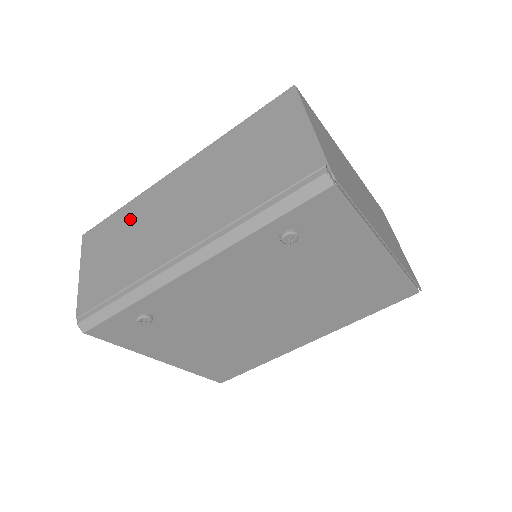
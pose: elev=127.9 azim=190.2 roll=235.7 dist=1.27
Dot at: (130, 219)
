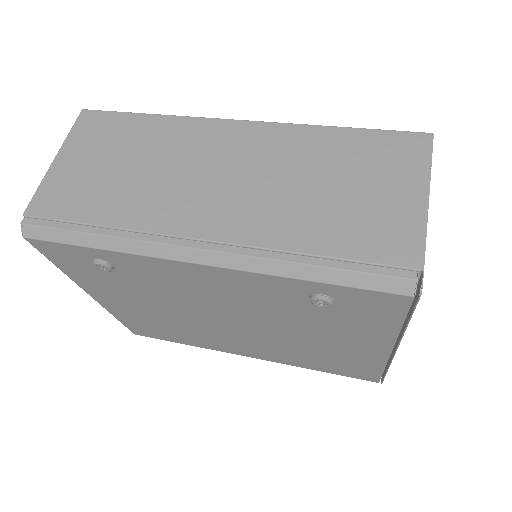
Dot at: (152, 139)
